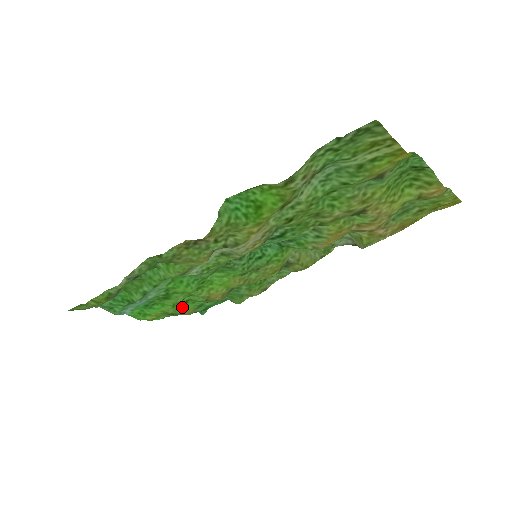
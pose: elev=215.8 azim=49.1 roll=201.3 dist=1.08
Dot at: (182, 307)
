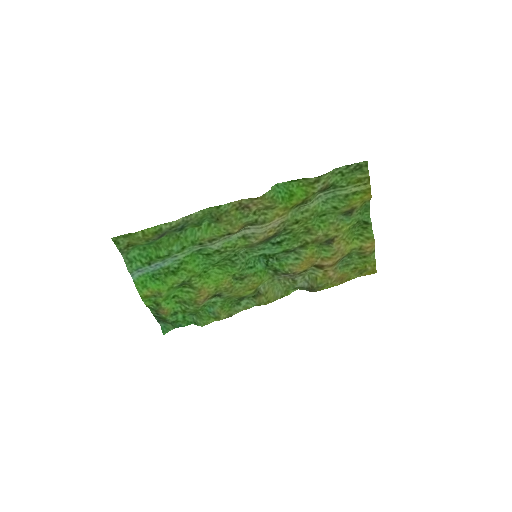
Dot at: (168, 300)
